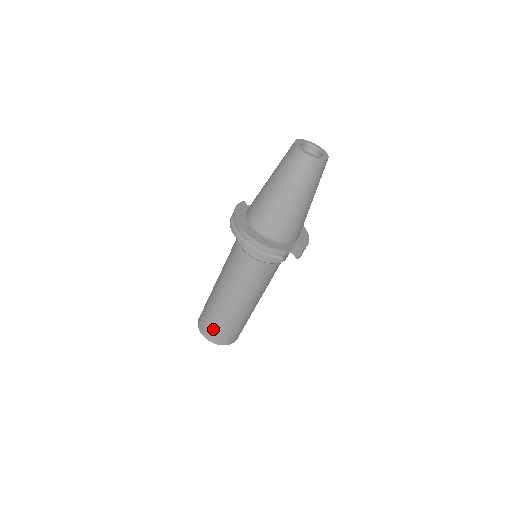
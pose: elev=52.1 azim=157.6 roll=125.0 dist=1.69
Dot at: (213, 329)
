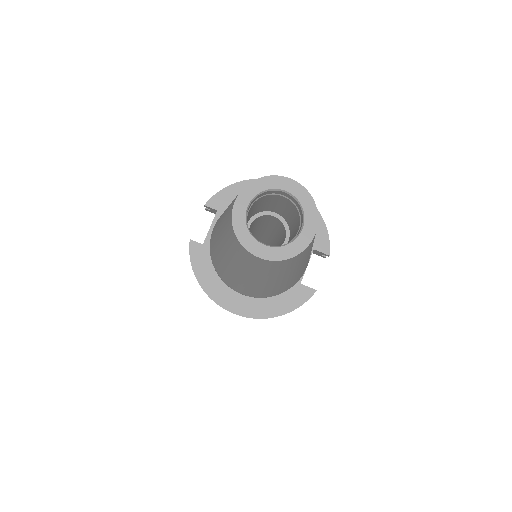
Dot at: occluded
